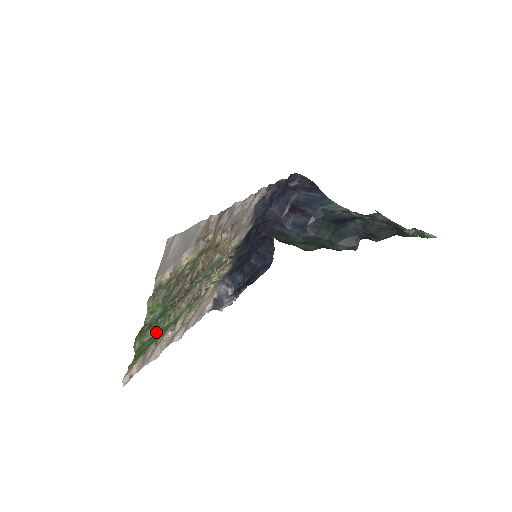
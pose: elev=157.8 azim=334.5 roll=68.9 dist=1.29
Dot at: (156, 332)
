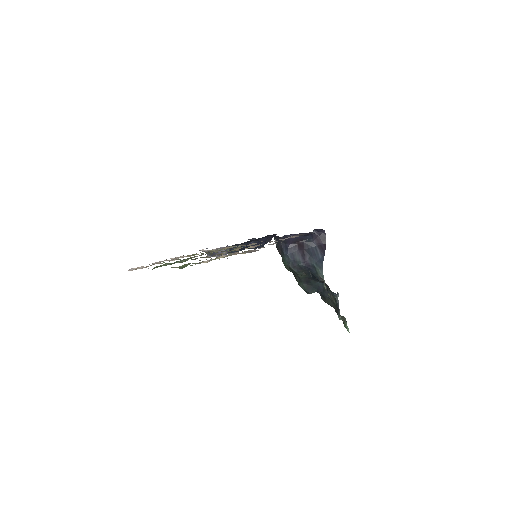
Dot at: (170, 264)
